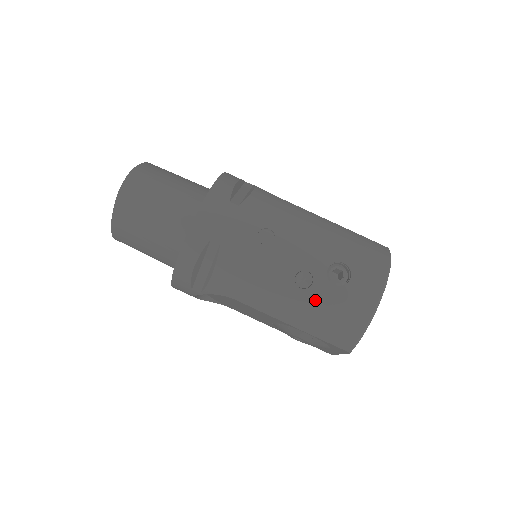
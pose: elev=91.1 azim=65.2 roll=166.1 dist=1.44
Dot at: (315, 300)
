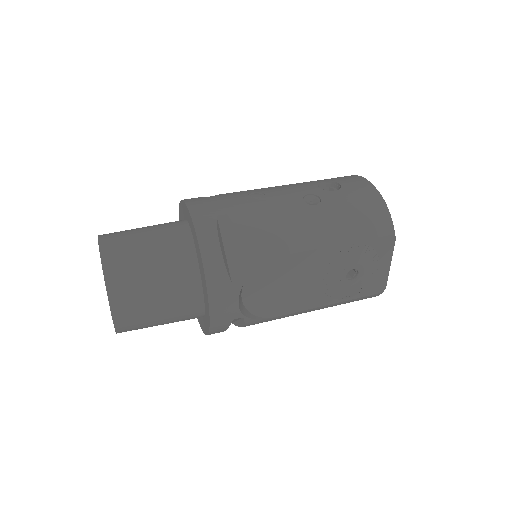
Dot at: (334, 207)
